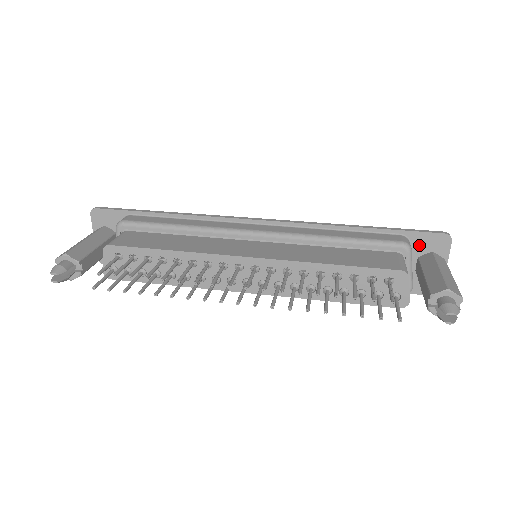
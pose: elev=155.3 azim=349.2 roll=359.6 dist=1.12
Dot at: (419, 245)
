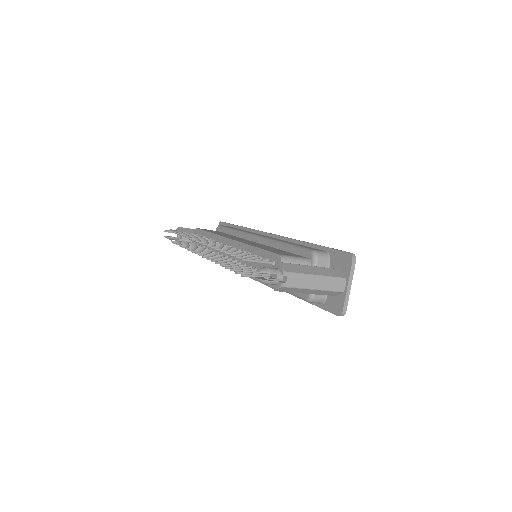
Dot at: (334, 262)
